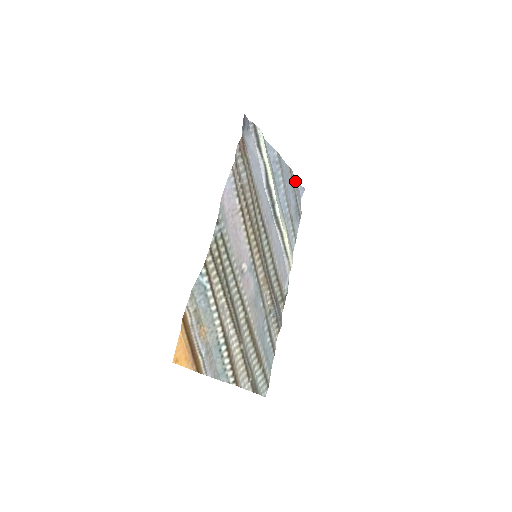
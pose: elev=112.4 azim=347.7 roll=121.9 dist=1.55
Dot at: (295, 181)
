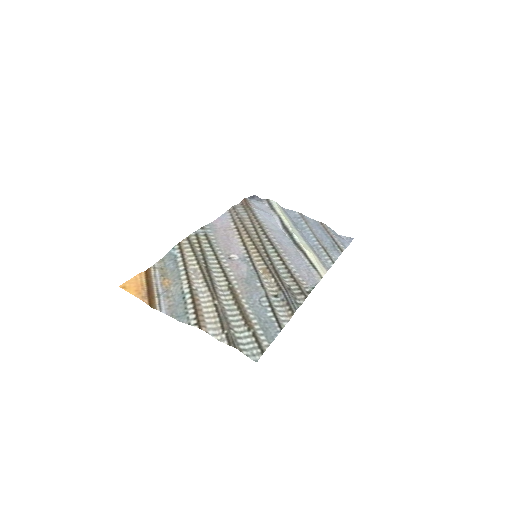
Dot at: (337, 234)
